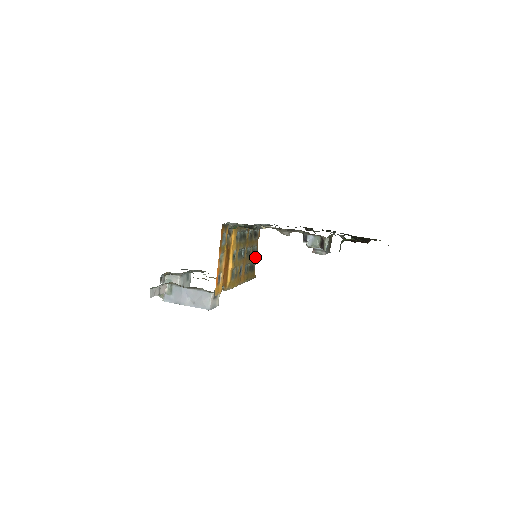
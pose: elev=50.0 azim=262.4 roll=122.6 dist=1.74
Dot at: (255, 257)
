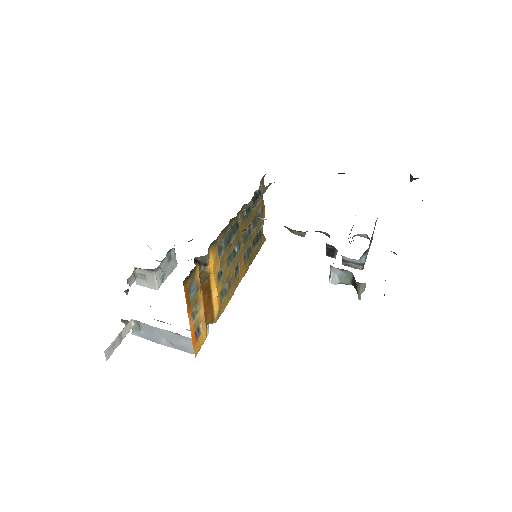
Dot at: (260, 222)
